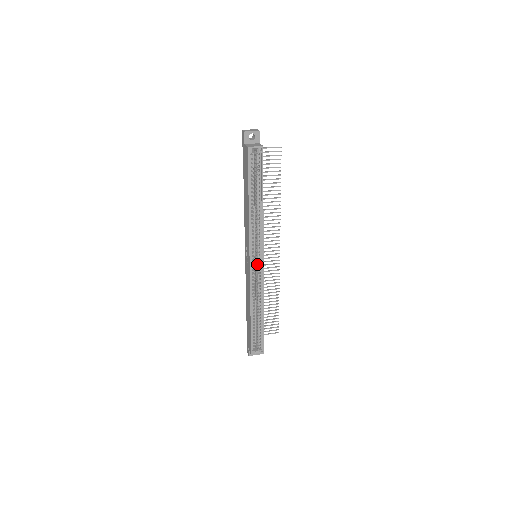
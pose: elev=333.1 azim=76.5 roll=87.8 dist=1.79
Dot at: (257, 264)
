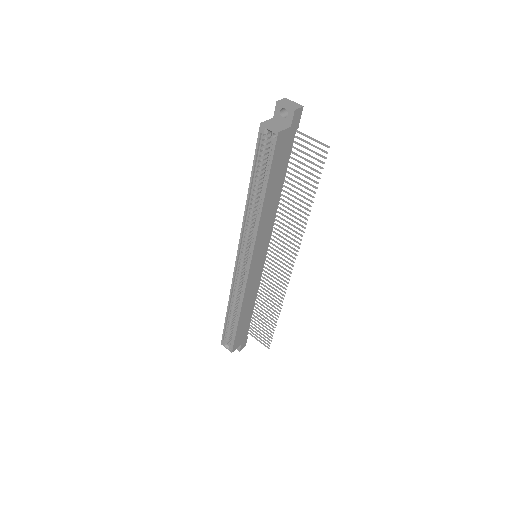
Dot at: (246, 265)
